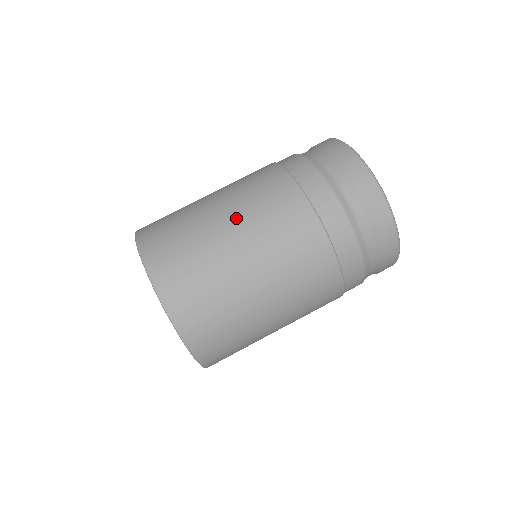
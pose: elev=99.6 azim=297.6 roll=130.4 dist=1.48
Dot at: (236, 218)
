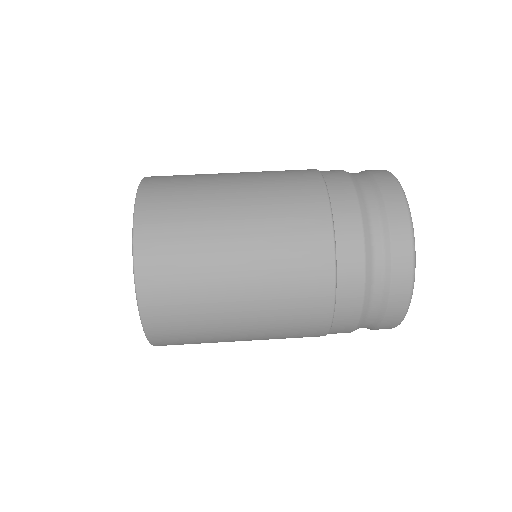
Dot at: (248, 187)
